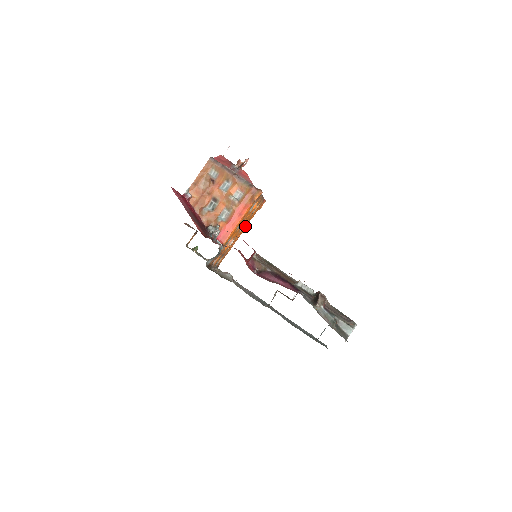
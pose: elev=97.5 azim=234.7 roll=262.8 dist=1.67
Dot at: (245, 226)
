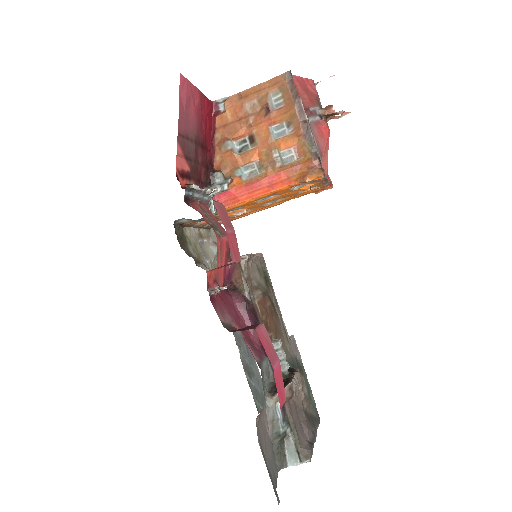
Dot at: (280, 201)
